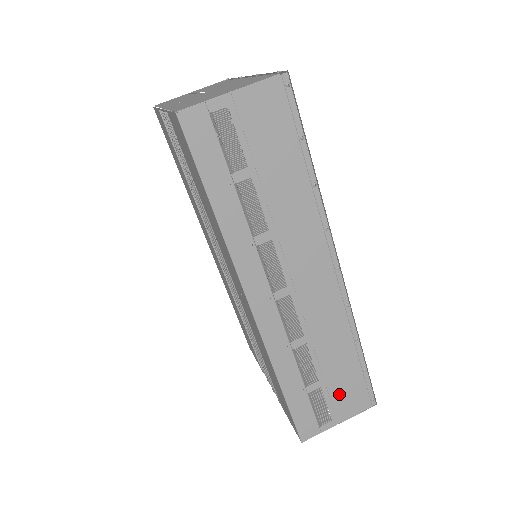
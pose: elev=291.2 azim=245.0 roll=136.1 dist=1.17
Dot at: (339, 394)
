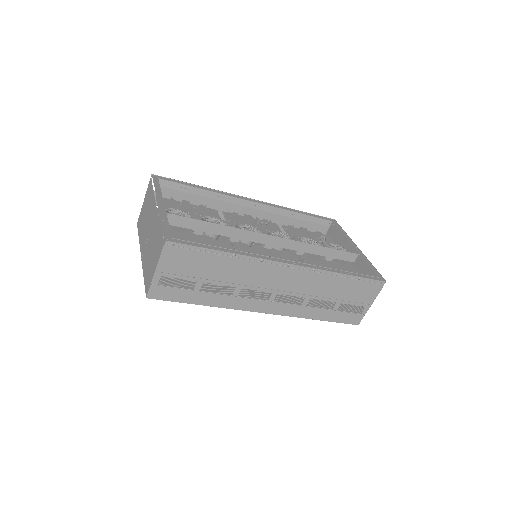
Dot at: (356, 297)
